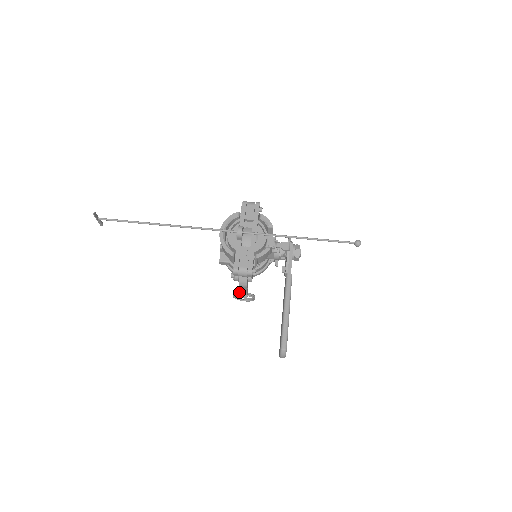
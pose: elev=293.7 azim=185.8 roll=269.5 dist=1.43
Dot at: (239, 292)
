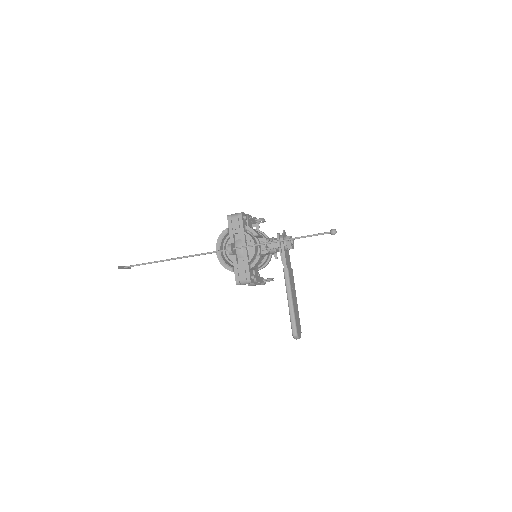
Dot at: occluded
